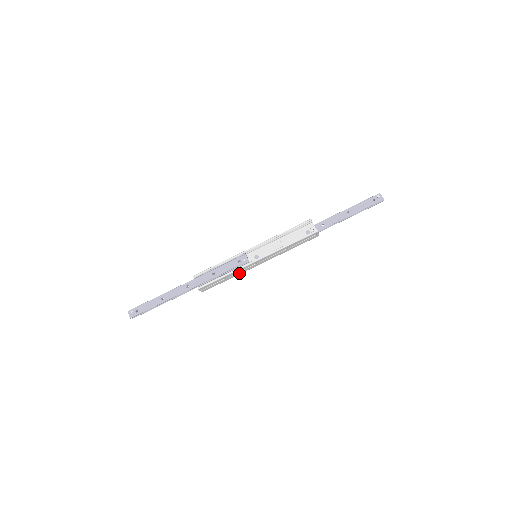
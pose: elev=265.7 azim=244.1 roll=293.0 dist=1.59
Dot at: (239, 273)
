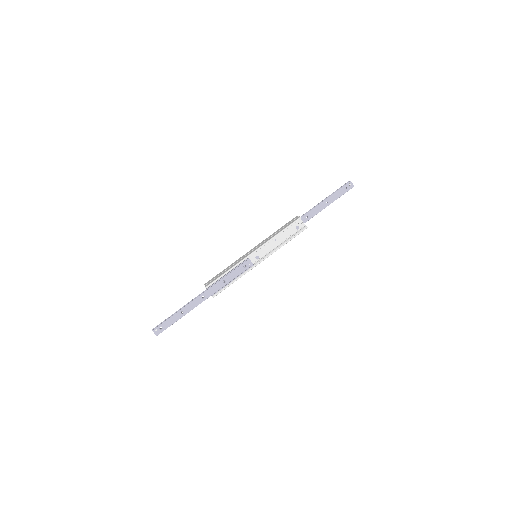
Dot at: occluded
